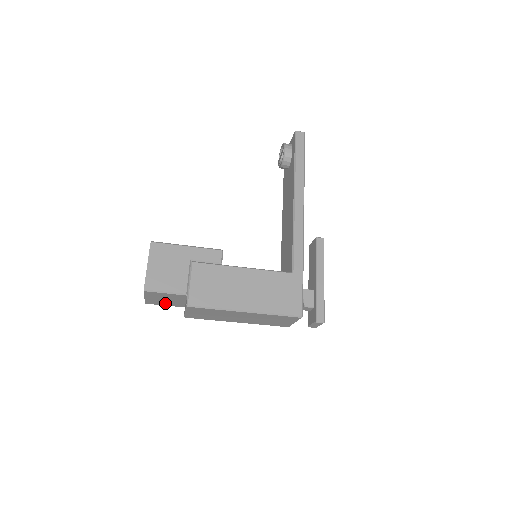
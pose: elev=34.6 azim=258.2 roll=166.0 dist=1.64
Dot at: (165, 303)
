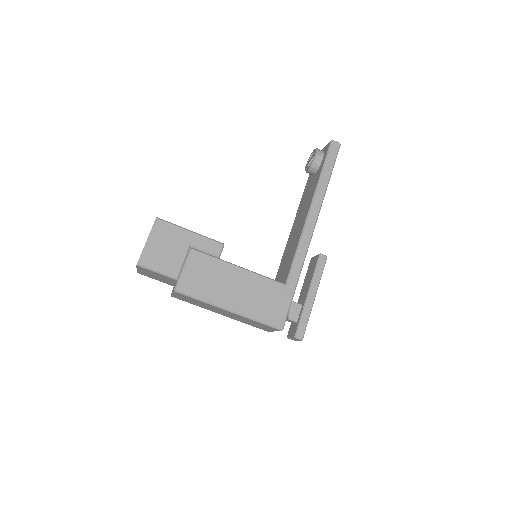
Dot at: (156, 278)
